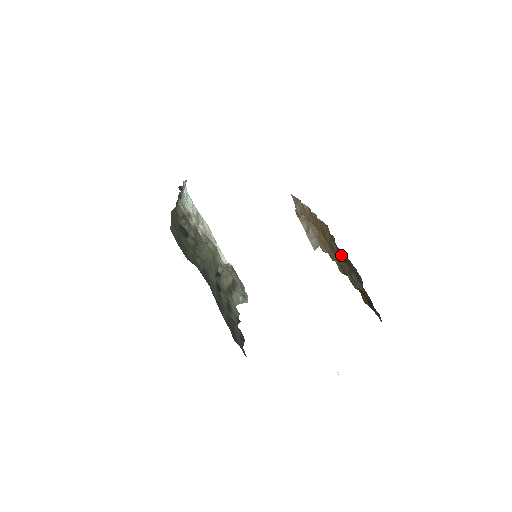
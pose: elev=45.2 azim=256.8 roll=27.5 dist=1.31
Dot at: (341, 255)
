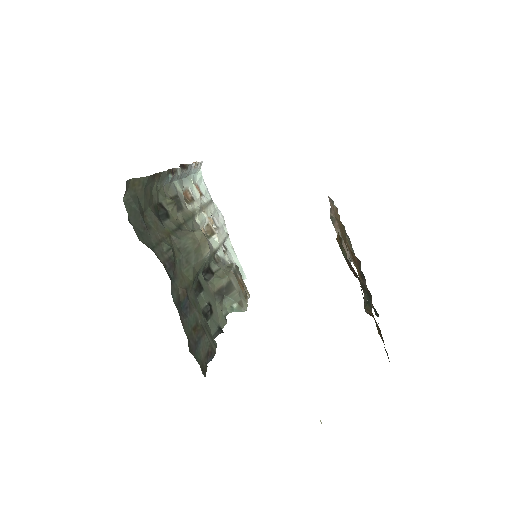
Dot at: (349, 265)
